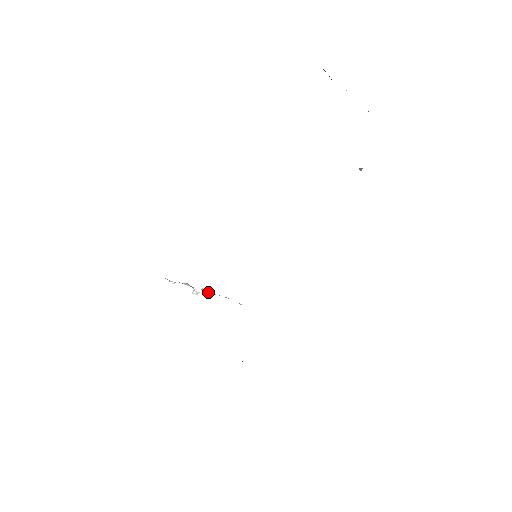
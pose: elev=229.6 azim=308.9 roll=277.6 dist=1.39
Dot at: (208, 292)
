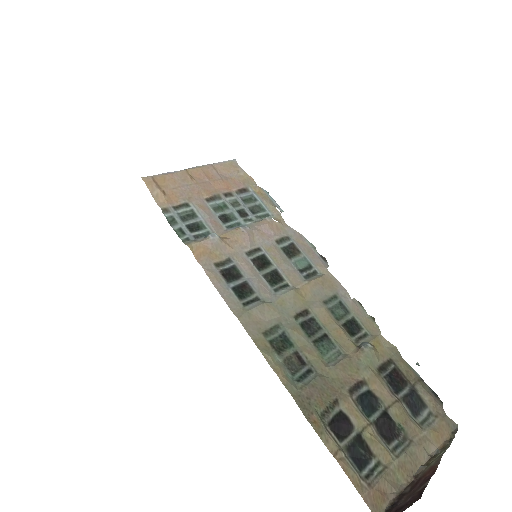
Dot at: occluded
